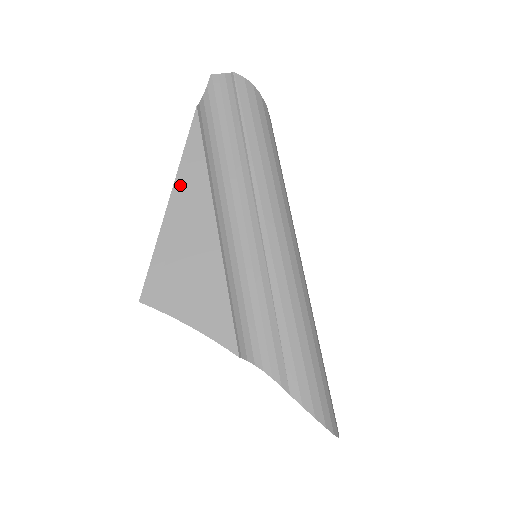
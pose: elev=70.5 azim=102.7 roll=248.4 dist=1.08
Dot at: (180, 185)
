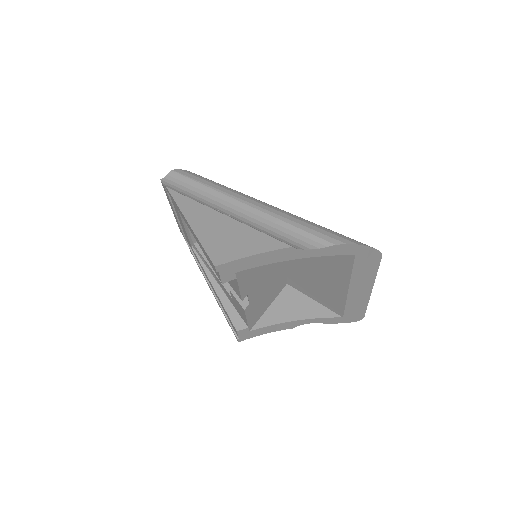
Dot at: (188, 215)
